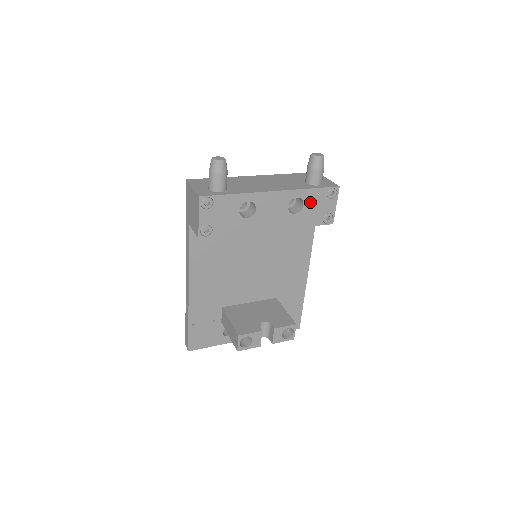
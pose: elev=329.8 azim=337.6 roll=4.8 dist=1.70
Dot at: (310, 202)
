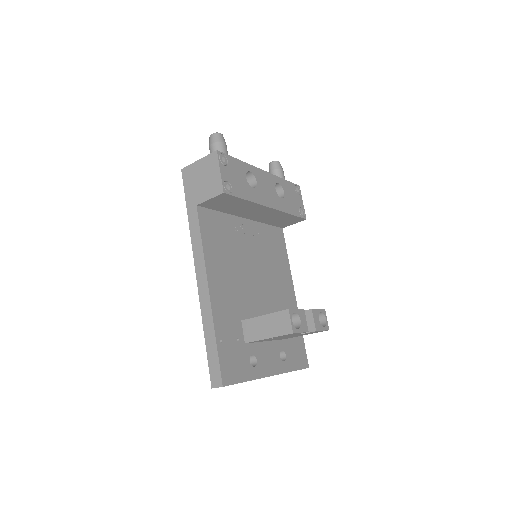
Dot at: (287, 192)
